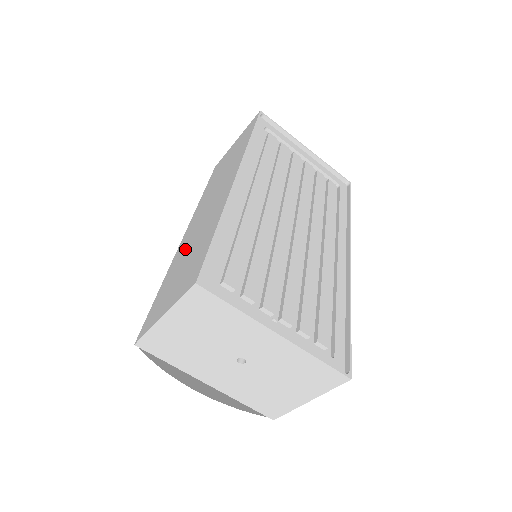
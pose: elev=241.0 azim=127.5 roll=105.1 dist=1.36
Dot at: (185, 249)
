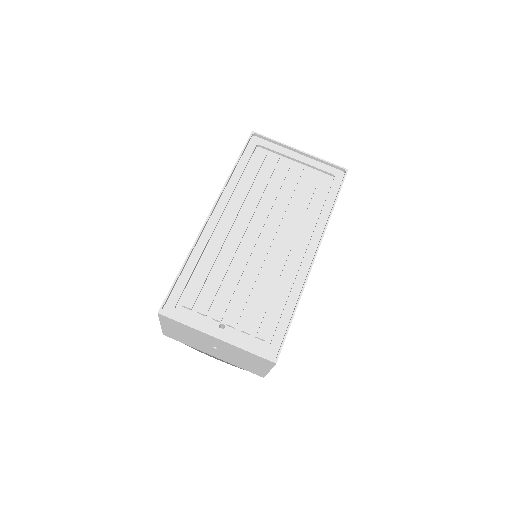
Dot at: occluded
